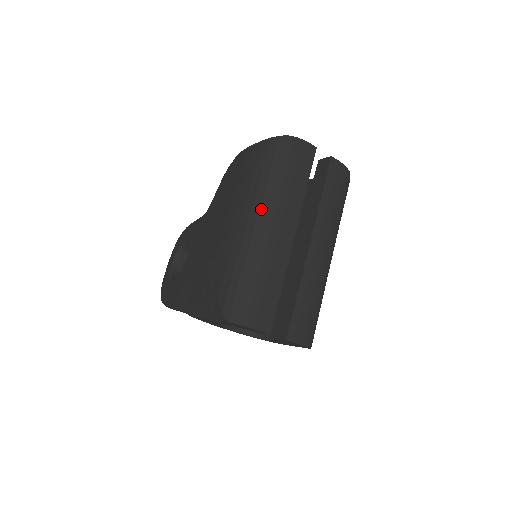
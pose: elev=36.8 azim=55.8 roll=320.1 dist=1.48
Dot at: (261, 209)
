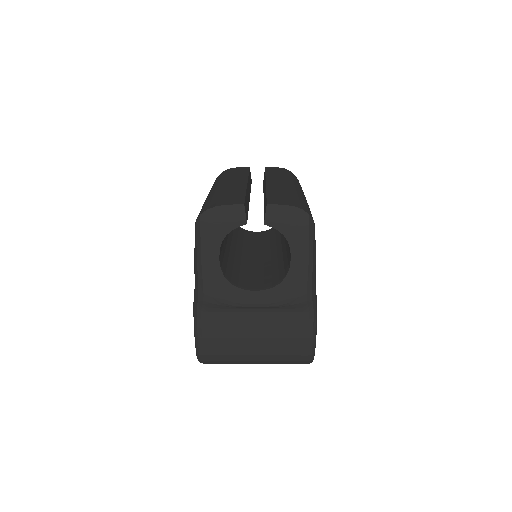
Dot at: (214, 187)
